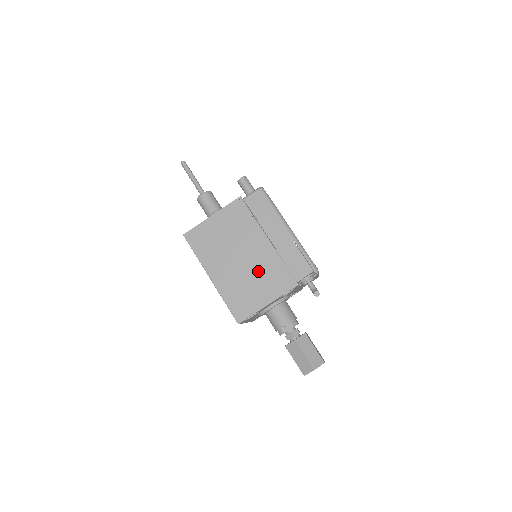
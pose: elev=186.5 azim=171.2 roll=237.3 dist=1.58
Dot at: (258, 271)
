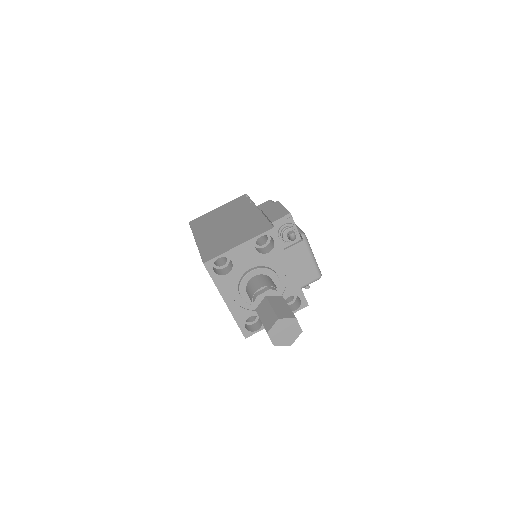
Dot at: (240, 227)
